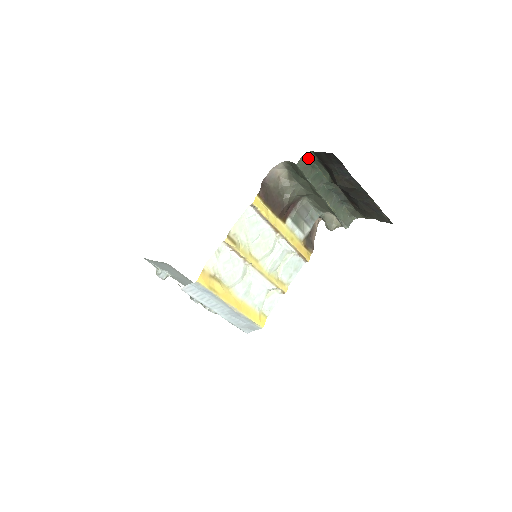
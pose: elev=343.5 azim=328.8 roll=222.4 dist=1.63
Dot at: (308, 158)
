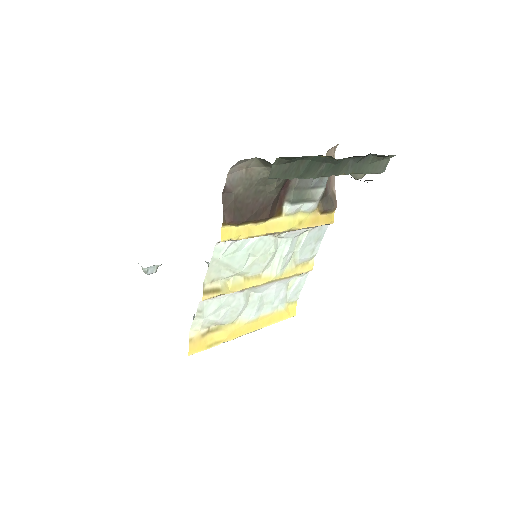
Dot at: (285, 159)
